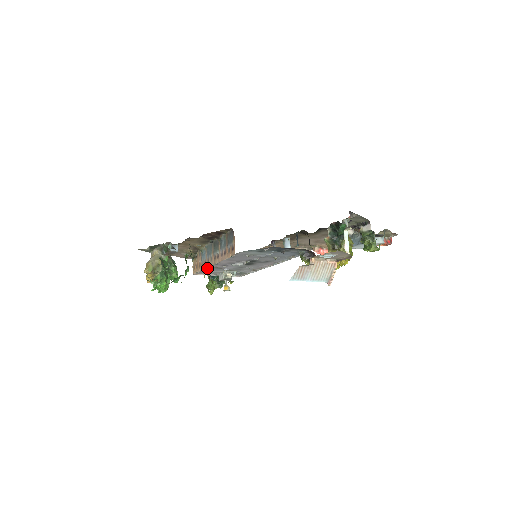
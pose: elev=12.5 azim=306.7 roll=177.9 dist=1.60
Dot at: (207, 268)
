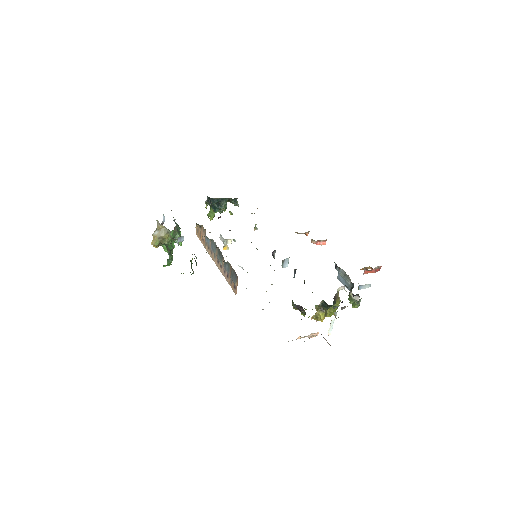
Dot at: occluded
